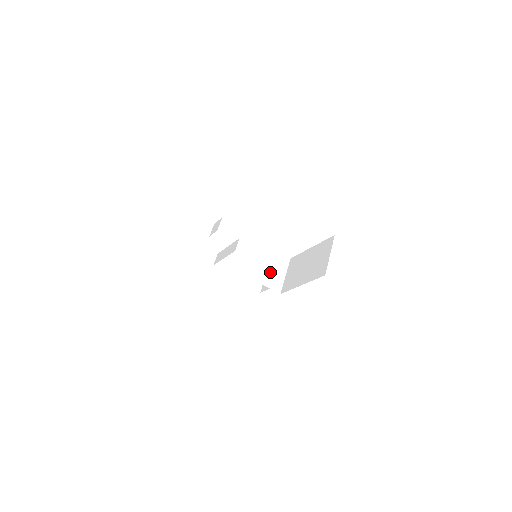
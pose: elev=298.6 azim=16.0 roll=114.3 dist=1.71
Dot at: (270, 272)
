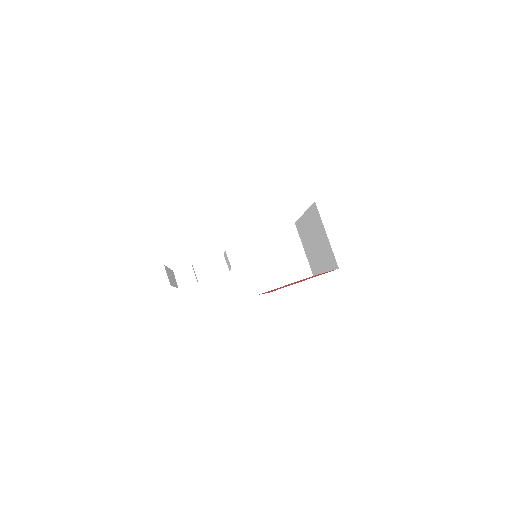
Dot at: (284, 263)
